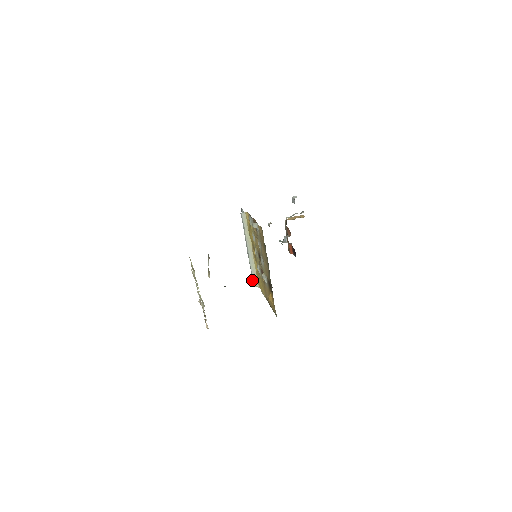
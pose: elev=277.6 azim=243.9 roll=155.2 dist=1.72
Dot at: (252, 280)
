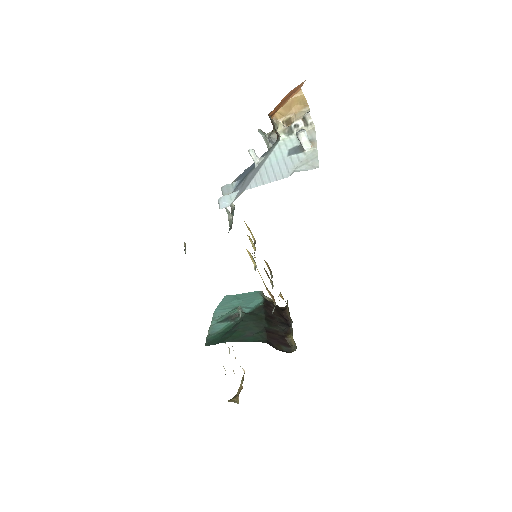
Dot at: occluded
